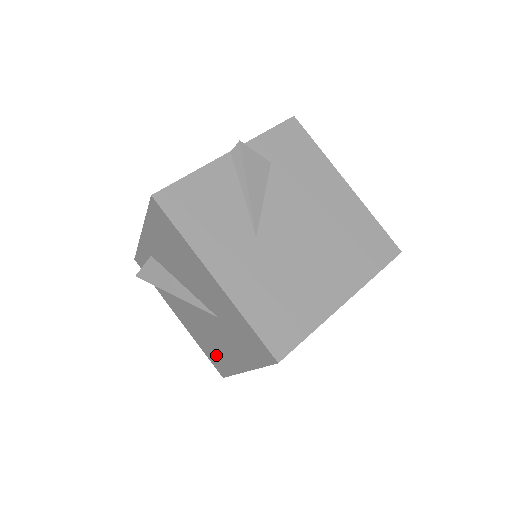
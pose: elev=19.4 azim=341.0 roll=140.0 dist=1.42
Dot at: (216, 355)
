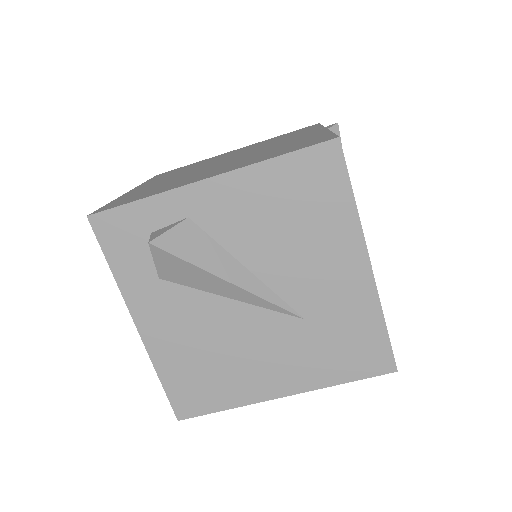
Dot at: (209, 382)
